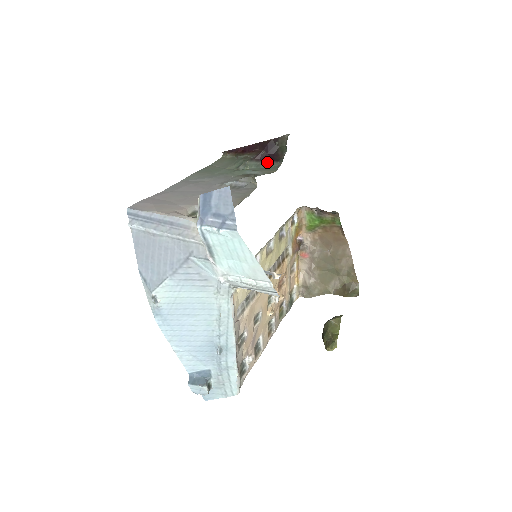
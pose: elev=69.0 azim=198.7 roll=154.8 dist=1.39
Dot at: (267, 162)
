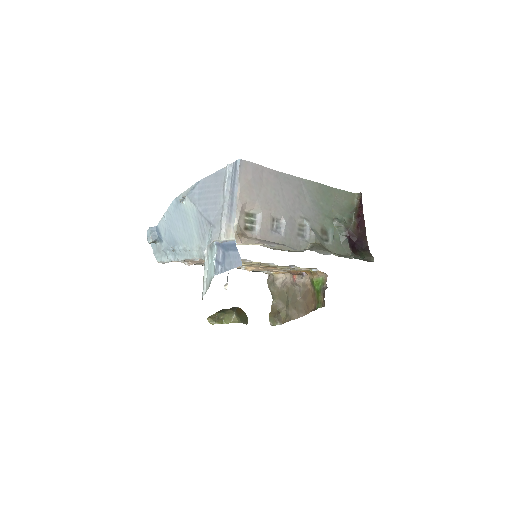
Dot at: (348, 243)
